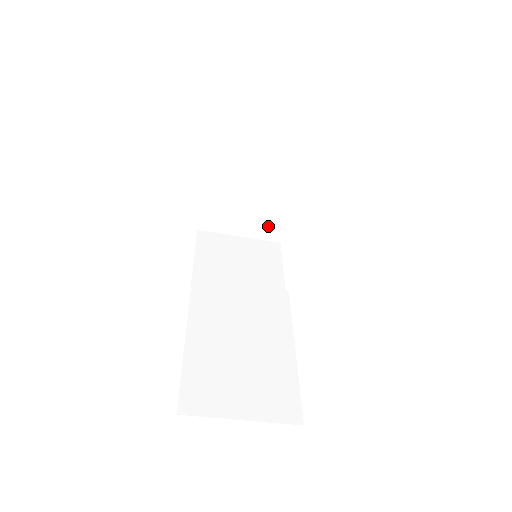
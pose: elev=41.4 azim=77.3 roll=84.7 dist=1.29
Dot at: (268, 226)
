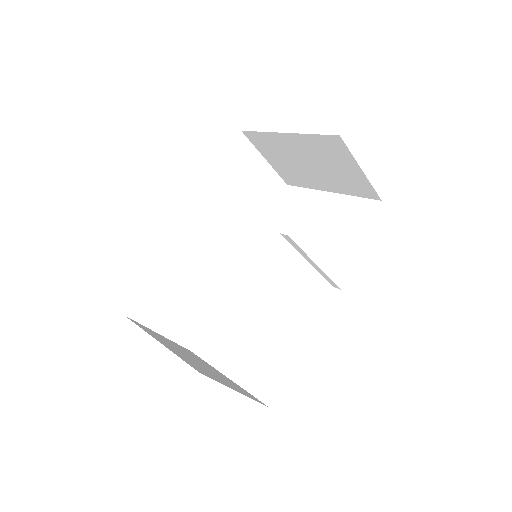
Dot at: (291, 176)
